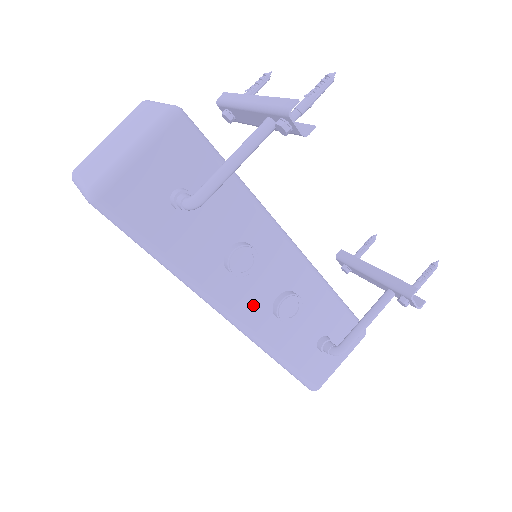
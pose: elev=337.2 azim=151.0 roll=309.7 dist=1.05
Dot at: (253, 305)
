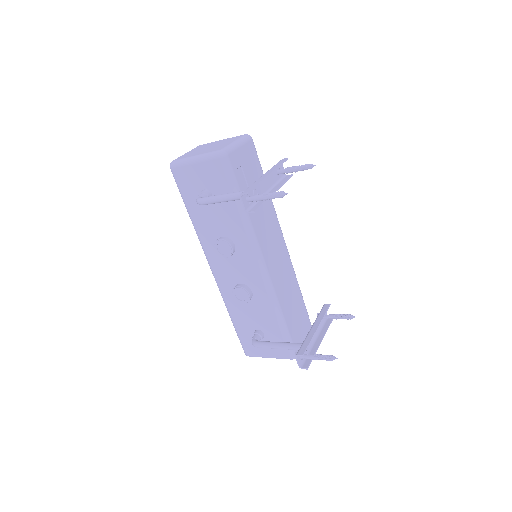
Dot at: (225, 275)
